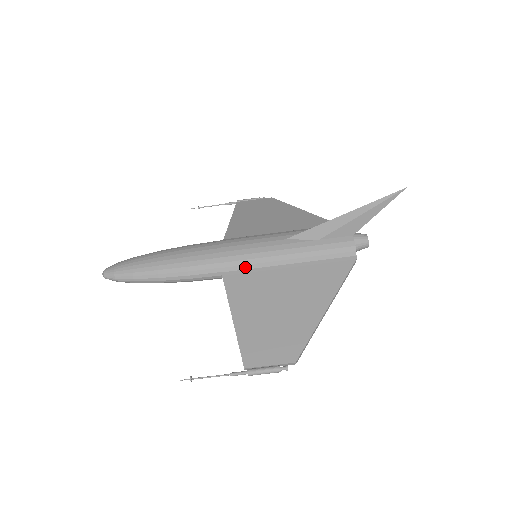
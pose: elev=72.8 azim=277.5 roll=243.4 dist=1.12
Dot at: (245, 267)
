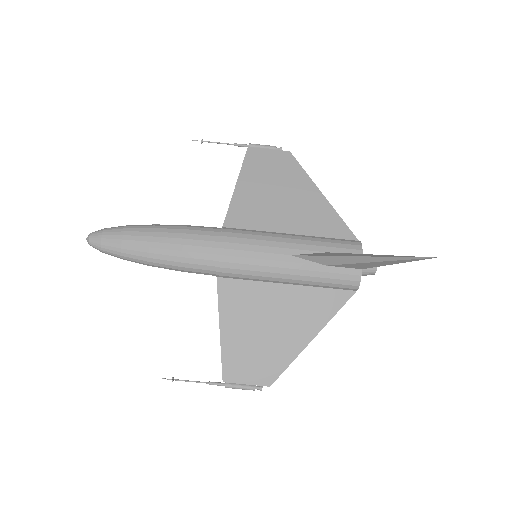
Dot at: (242, 276)
